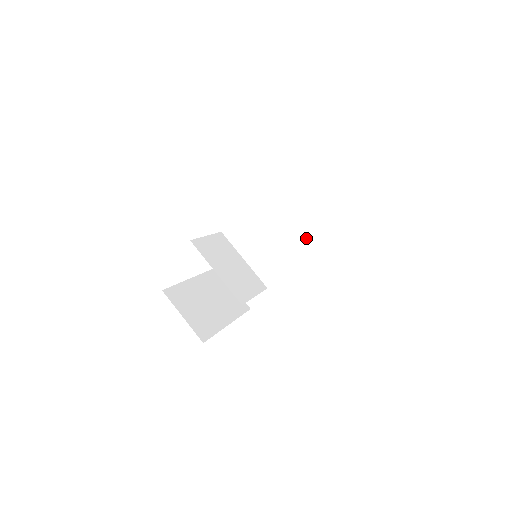
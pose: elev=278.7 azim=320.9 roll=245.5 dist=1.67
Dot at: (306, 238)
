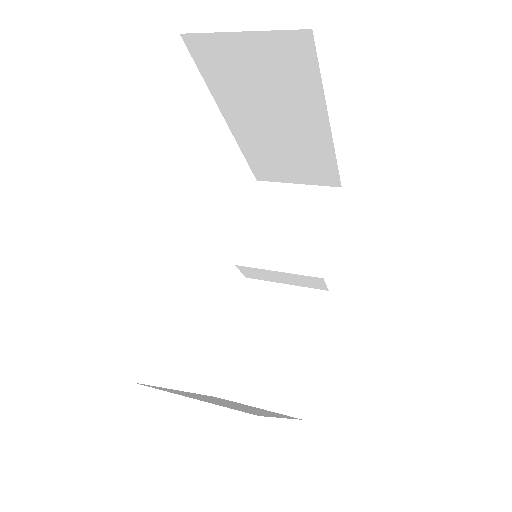
Dot at: (306, 238)
